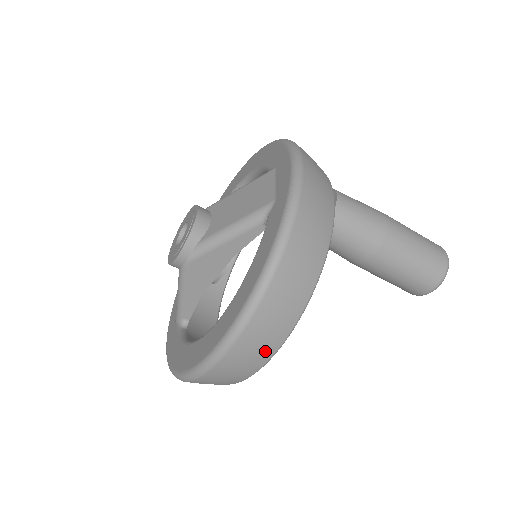
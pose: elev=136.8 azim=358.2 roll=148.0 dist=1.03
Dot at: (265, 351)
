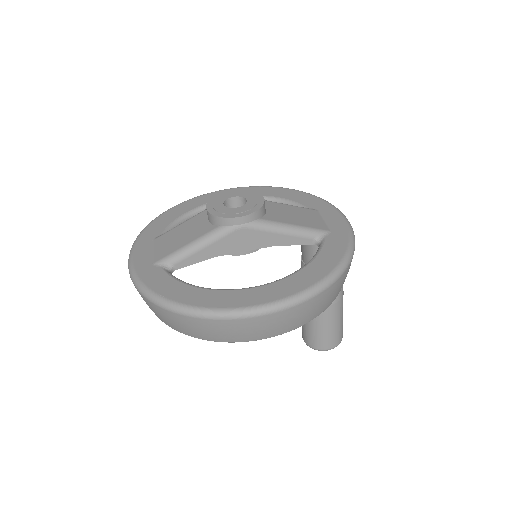
Dot at: (290, 326)
